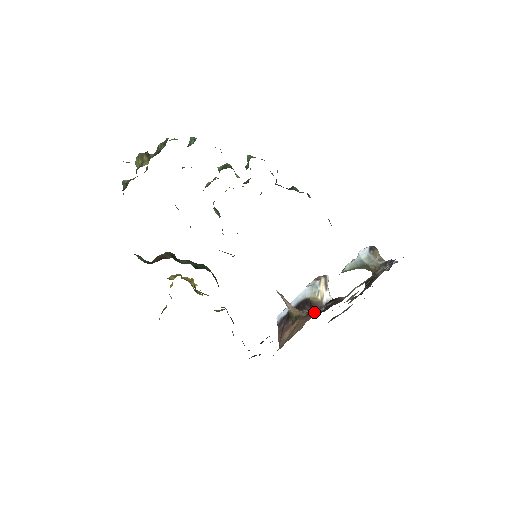
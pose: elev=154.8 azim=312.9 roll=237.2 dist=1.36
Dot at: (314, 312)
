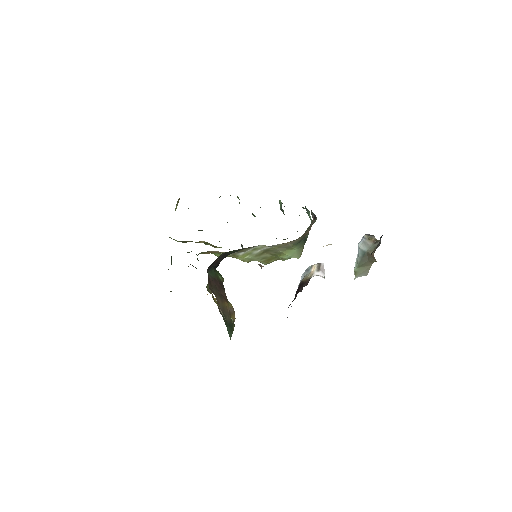
Dot at: occluded
